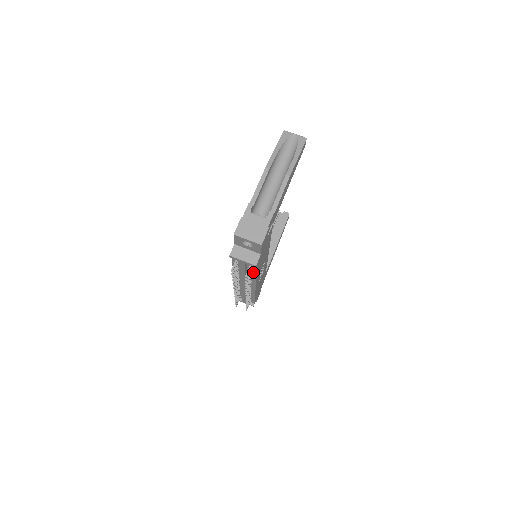
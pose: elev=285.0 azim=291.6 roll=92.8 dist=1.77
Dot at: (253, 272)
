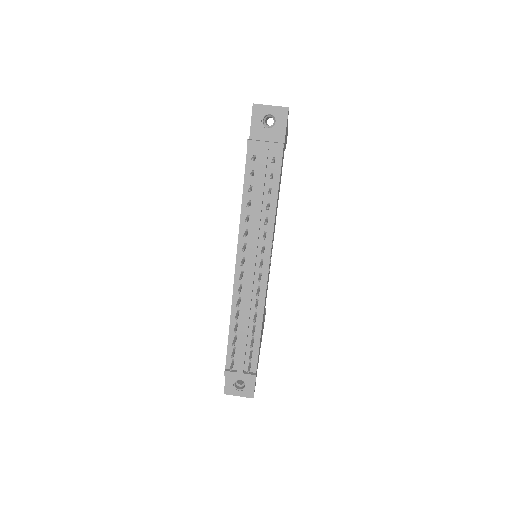
Dot at: (272, 196)
